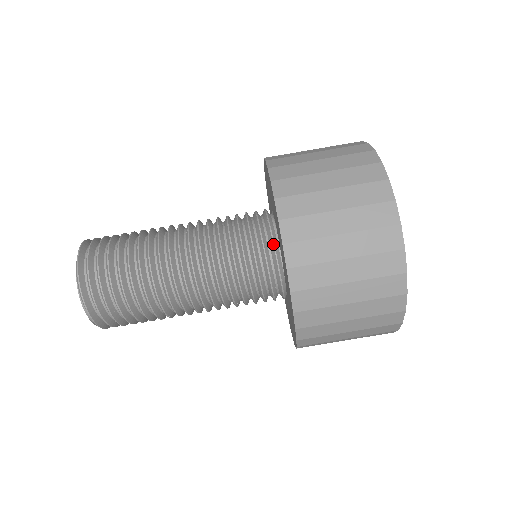
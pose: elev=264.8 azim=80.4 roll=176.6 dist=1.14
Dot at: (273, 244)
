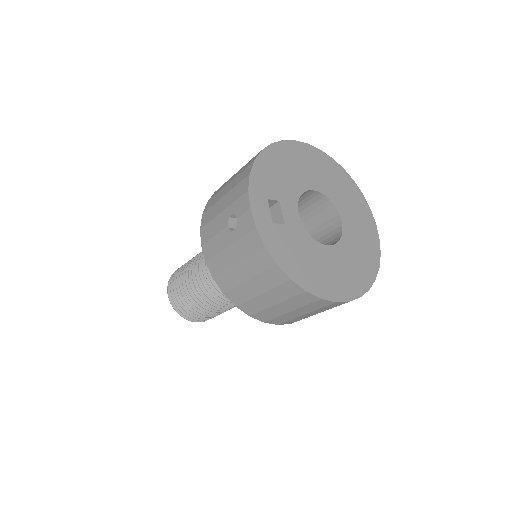
Dot at: occluded
